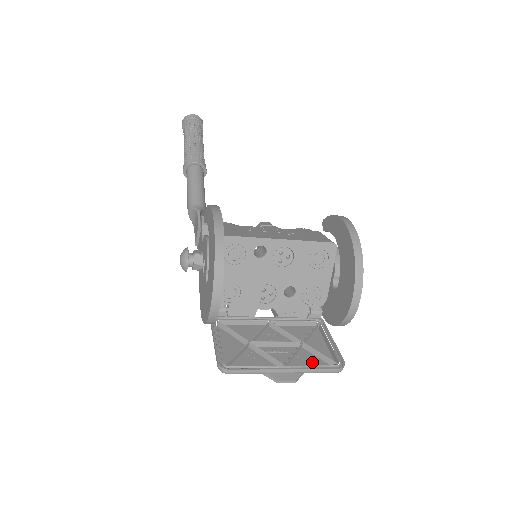
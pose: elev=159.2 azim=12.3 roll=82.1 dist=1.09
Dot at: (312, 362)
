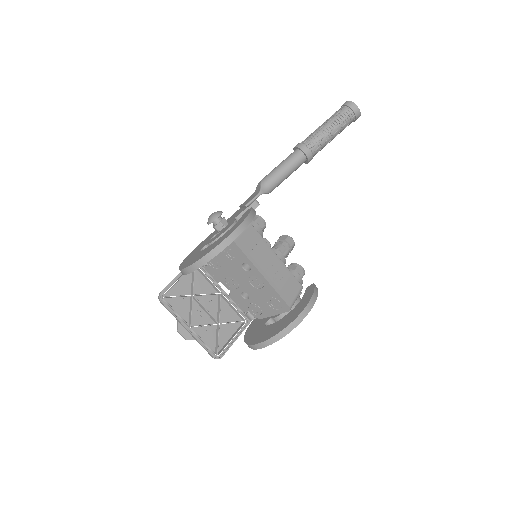
Dot at: (209, 338)
